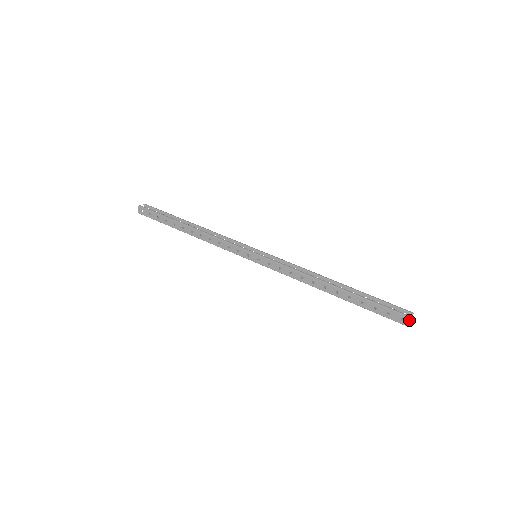
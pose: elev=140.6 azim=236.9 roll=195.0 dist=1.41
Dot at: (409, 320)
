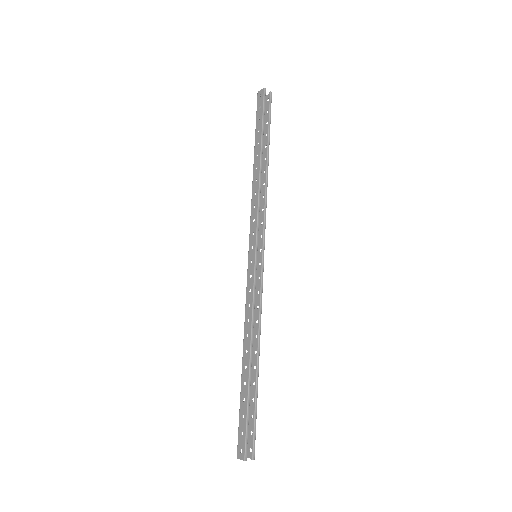
Dot at: (242, 459)
